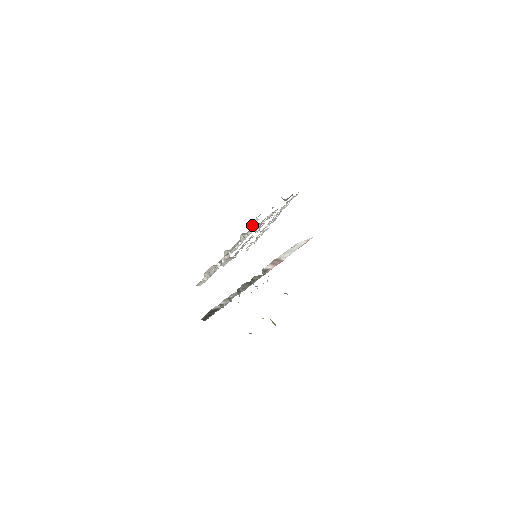
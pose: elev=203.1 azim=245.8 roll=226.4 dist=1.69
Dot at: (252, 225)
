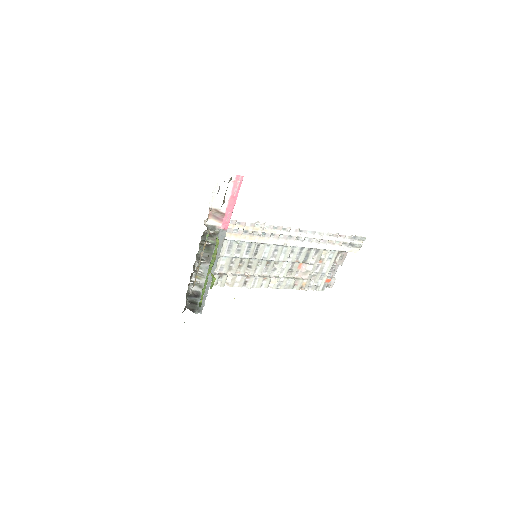
Dot at: (329, 285)
